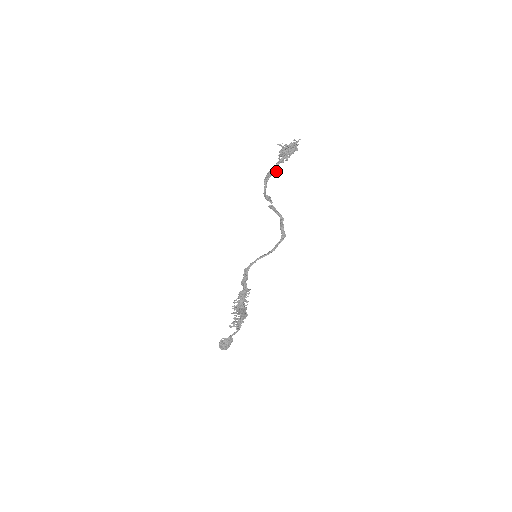
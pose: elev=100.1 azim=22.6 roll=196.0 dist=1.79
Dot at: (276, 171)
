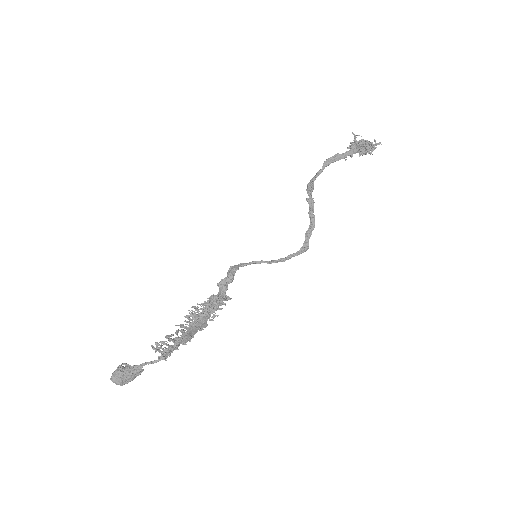
Dot at: (346, 159)
